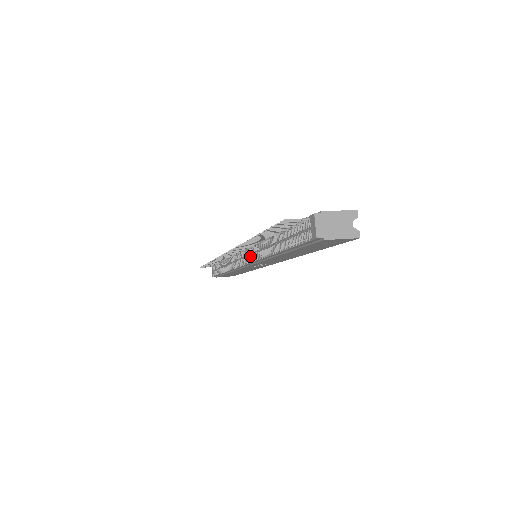
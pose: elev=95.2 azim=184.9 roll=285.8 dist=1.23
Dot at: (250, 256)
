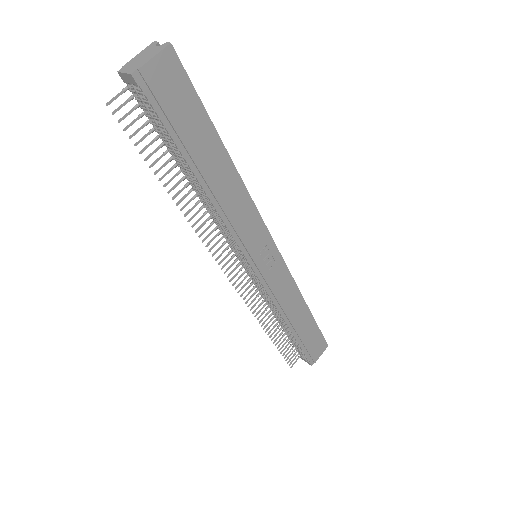
Dot at: (237, 250)
